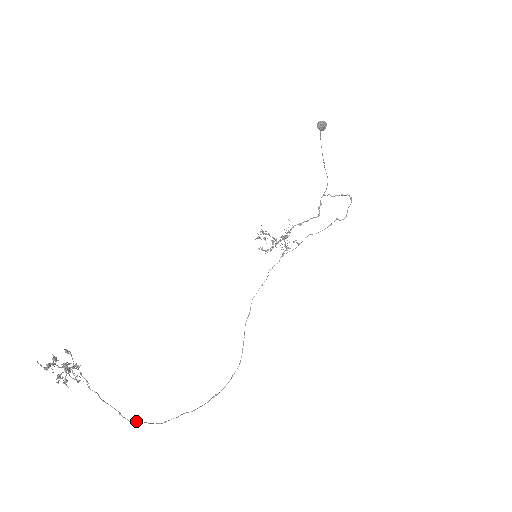
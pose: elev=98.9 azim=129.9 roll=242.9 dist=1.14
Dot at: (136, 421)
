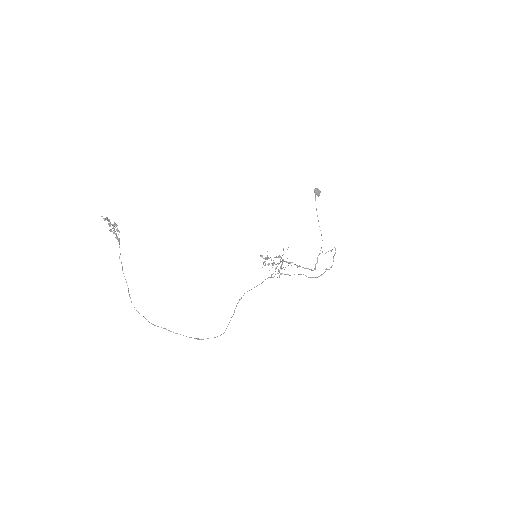
Dot at: occluded
